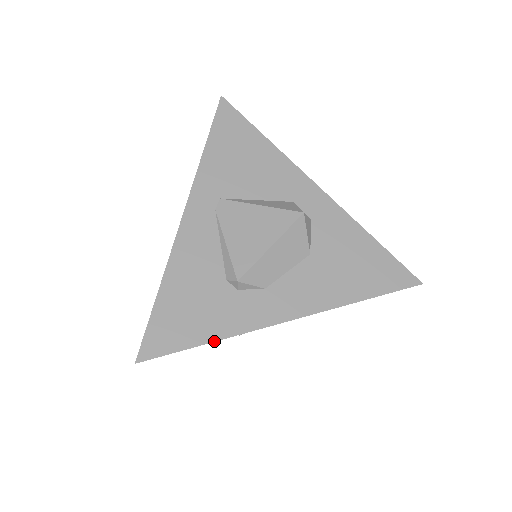
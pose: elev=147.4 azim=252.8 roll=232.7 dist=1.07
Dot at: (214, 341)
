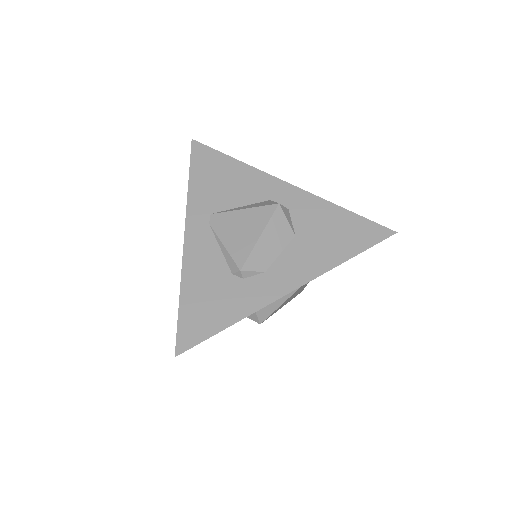
Dot at: (234, 323)
